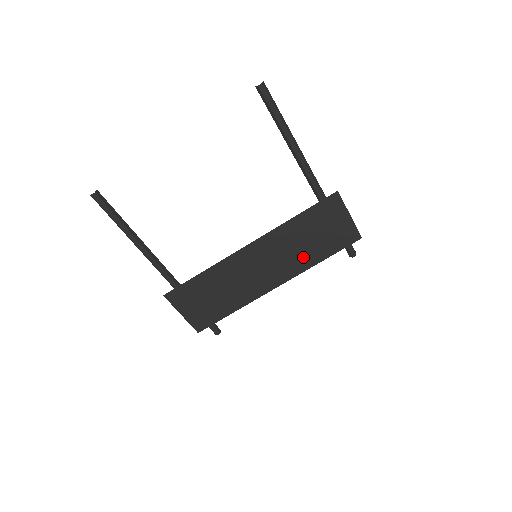
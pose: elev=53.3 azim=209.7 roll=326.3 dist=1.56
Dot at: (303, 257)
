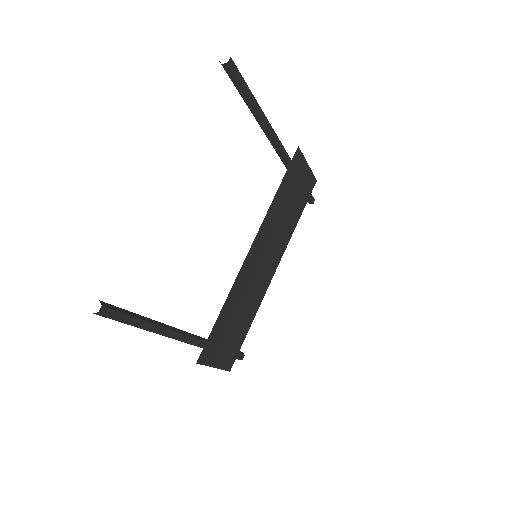
Dot at: (286, 229)
